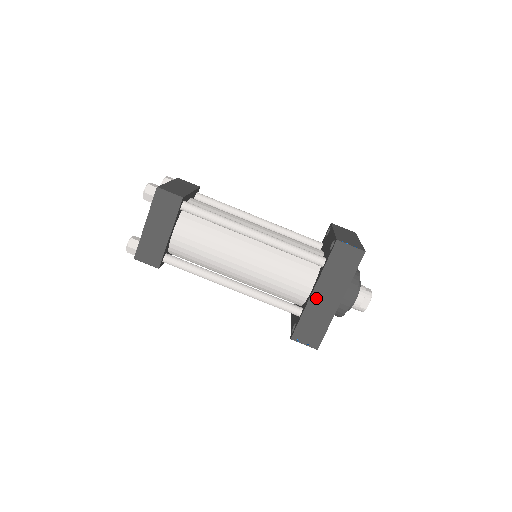
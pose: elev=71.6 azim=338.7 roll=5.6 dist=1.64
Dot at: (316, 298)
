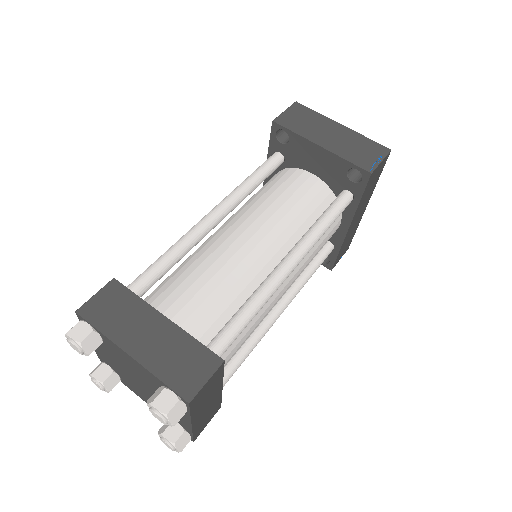
Dot at: (350, 229)
